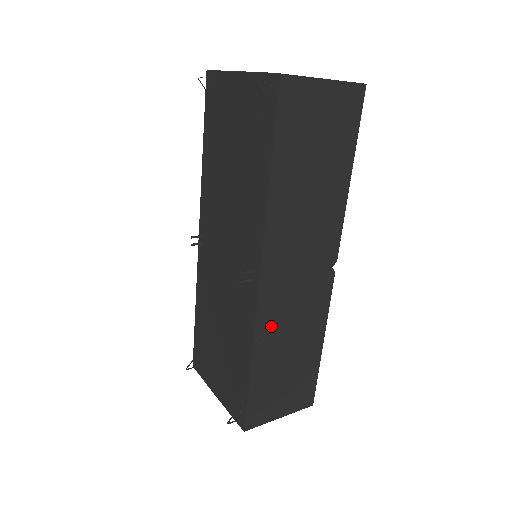
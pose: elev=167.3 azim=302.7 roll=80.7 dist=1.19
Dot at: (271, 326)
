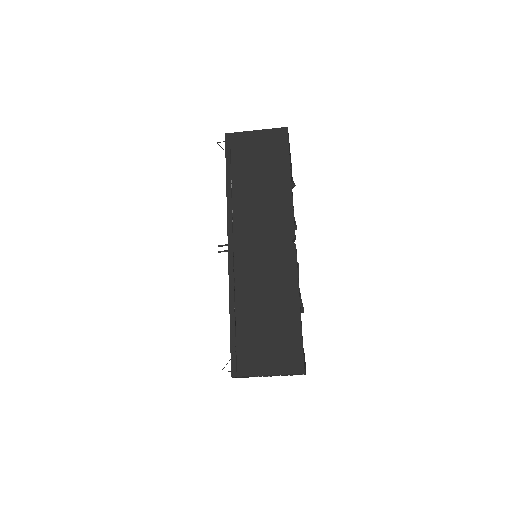
Dot at: (243, 282)
